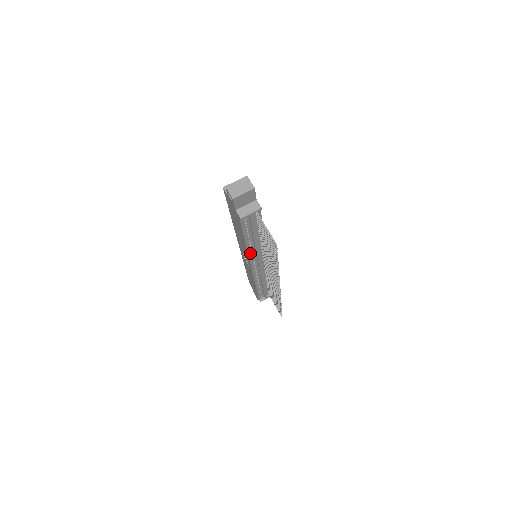
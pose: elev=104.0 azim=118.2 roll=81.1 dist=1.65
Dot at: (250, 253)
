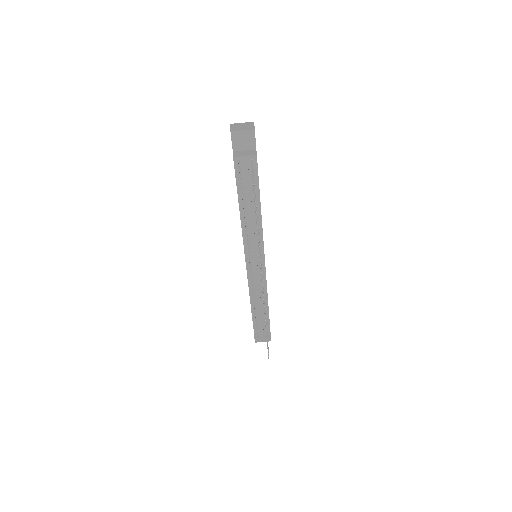
Dot at: (245, 233)
